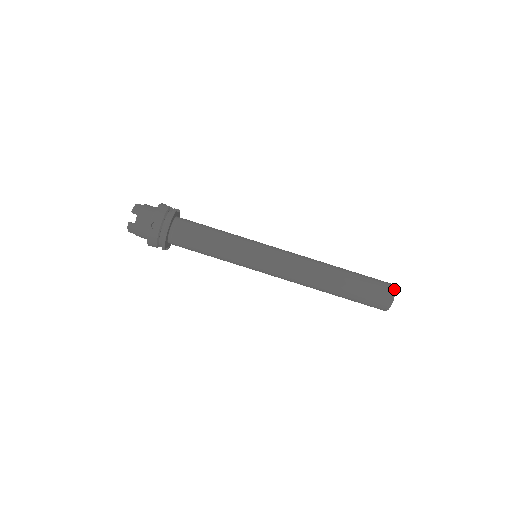
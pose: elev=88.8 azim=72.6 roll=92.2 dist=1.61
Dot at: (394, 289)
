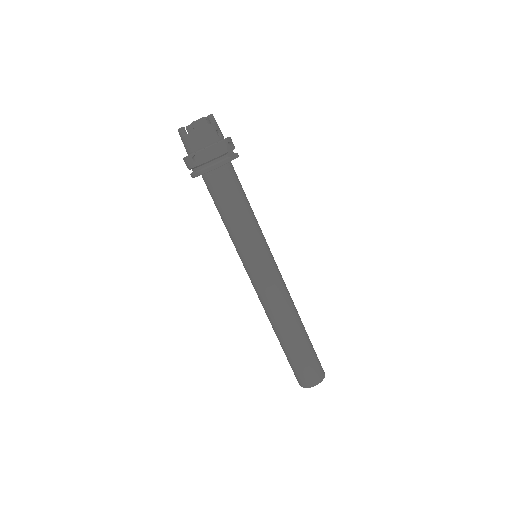
Dot at: (318, 383)
